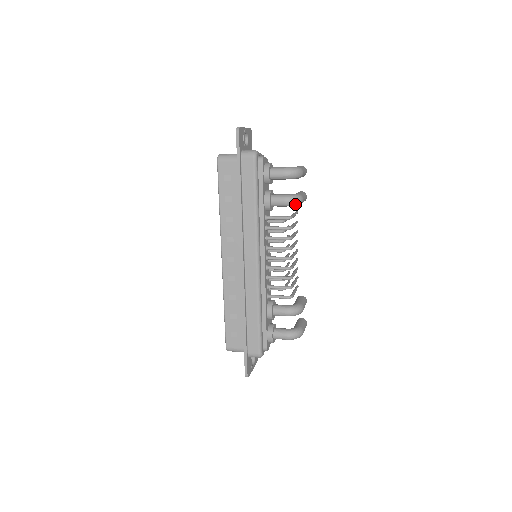
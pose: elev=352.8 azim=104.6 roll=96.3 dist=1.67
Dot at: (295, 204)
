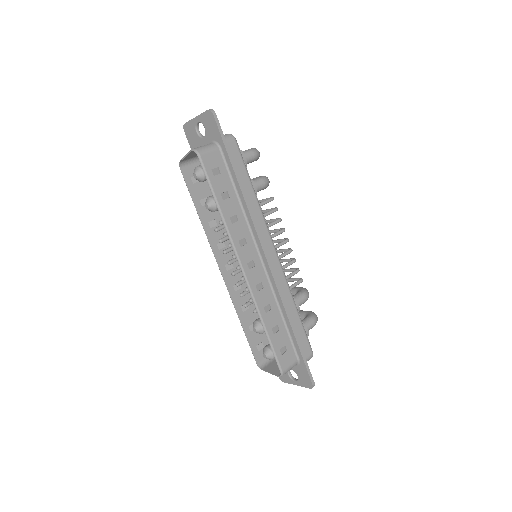
Dot at: occluded
